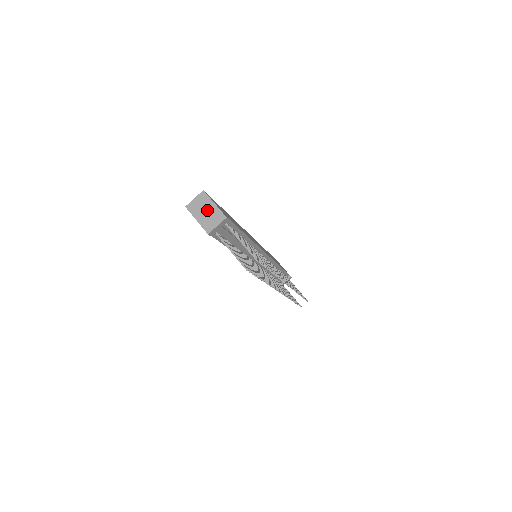
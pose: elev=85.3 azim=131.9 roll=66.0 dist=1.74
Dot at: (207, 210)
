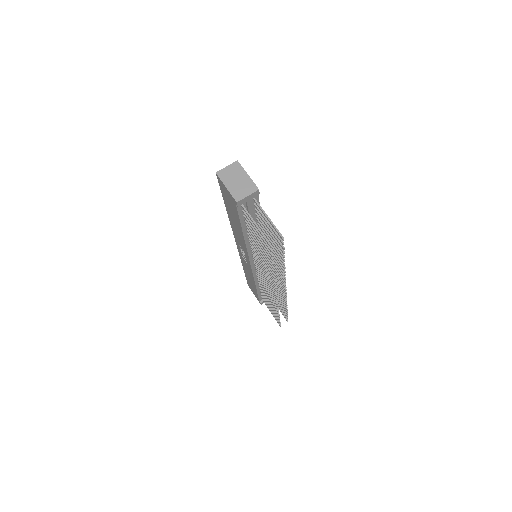
Dot at: (239, 179)
